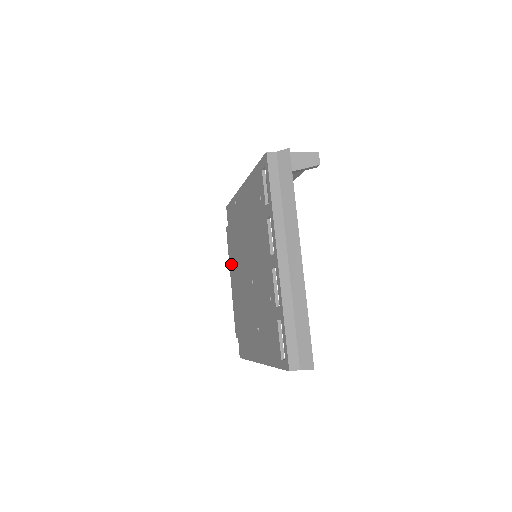
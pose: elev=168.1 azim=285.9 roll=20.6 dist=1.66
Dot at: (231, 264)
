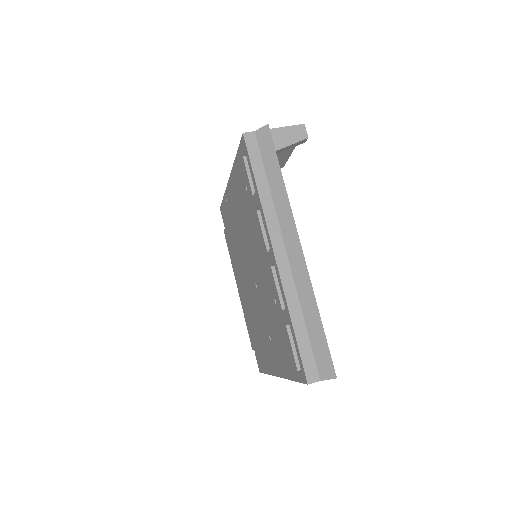
Dot at: (234, 270)
